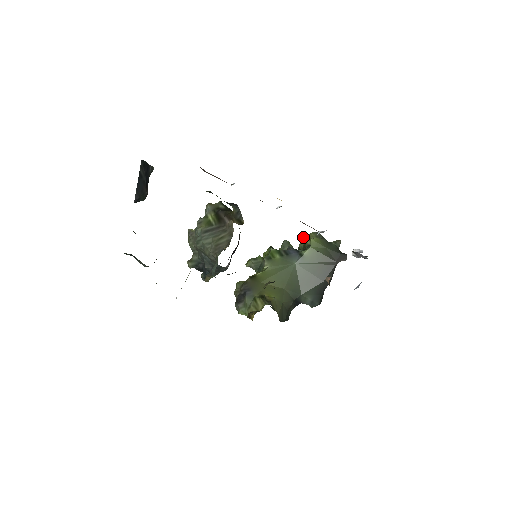
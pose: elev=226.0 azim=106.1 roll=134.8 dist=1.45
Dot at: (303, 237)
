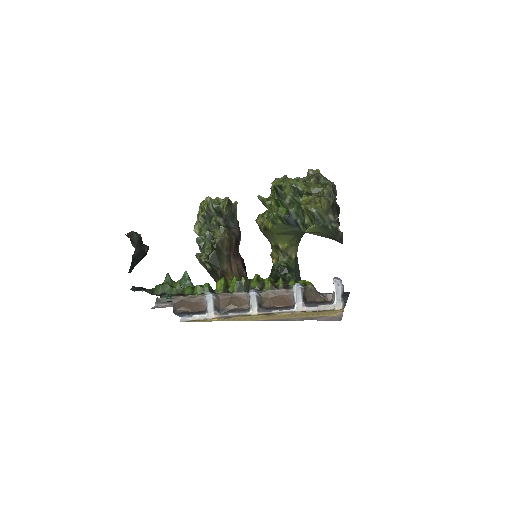
Dot at: (301, 207)
